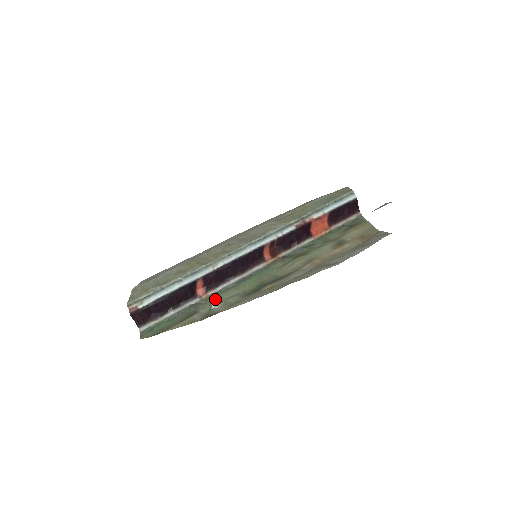
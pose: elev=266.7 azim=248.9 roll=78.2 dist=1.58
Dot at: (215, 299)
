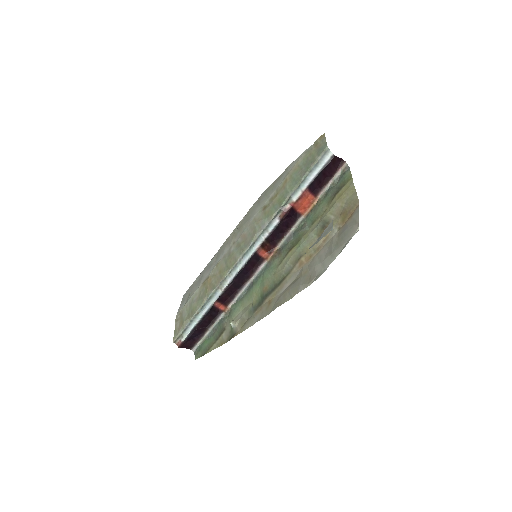
Dot at: (234, 313)
